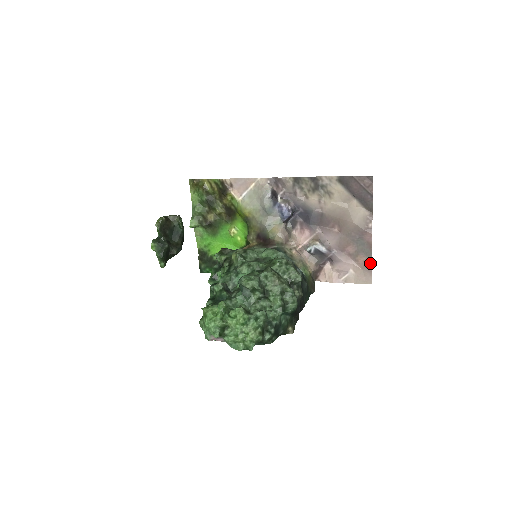
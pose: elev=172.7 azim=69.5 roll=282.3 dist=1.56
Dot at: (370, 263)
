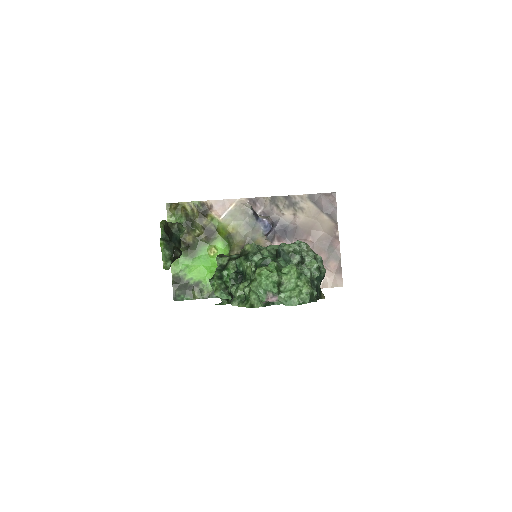
Dot at: (340, 267)
